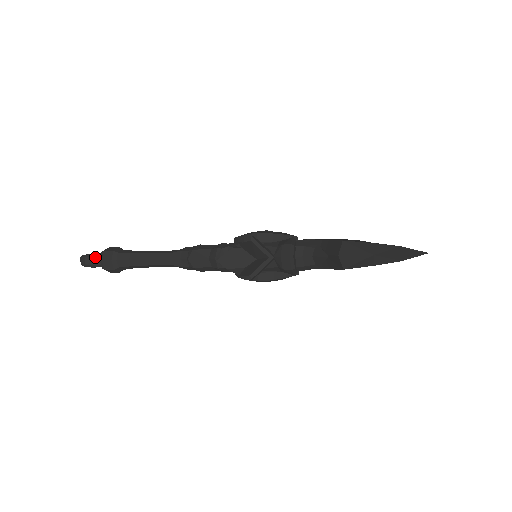
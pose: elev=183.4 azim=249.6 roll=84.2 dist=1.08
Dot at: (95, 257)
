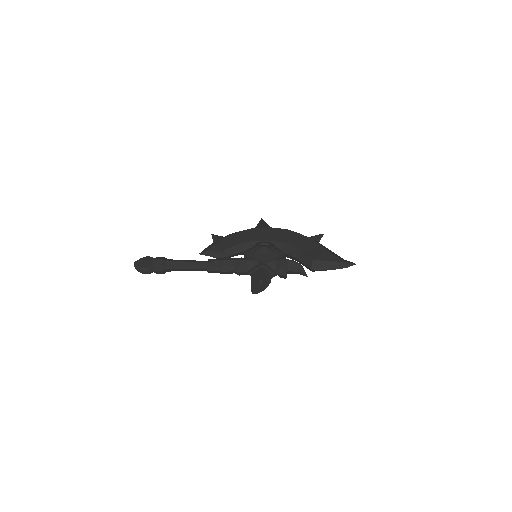
Dot at: (150, 269)
